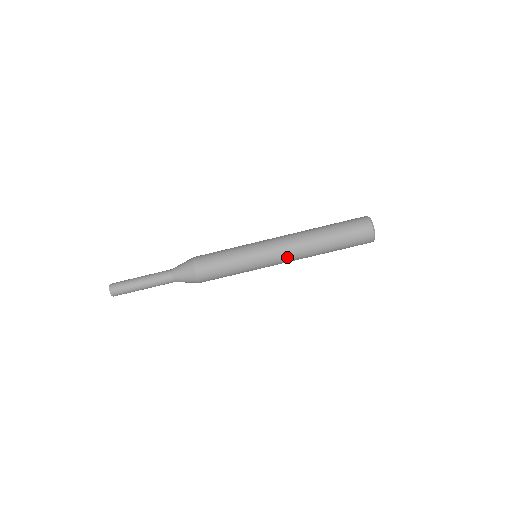
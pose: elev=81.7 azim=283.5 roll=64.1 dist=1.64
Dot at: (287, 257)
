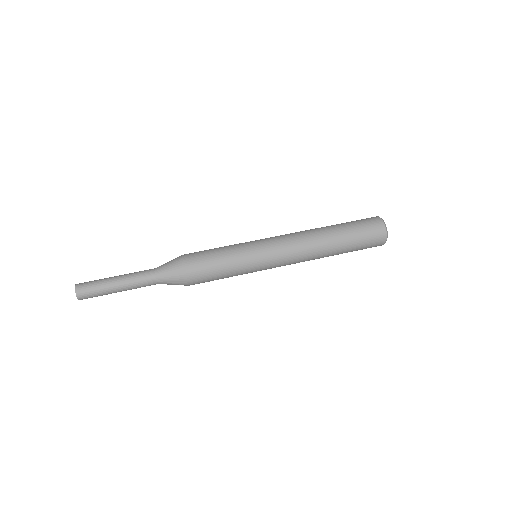
Dot at: (293, 256)
